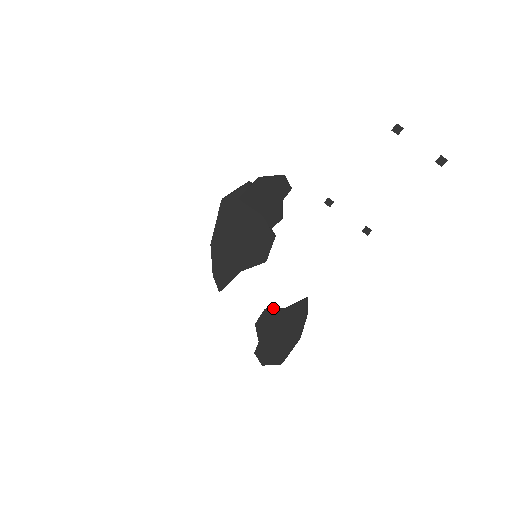
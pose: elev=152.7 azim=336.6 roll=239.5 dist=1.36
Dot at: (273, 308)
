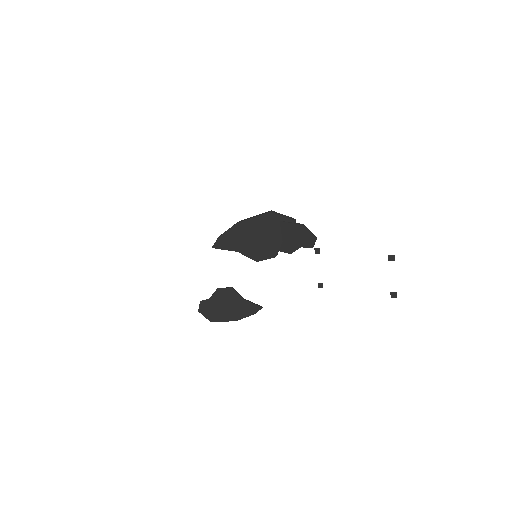
Dot at: (237, 292)
